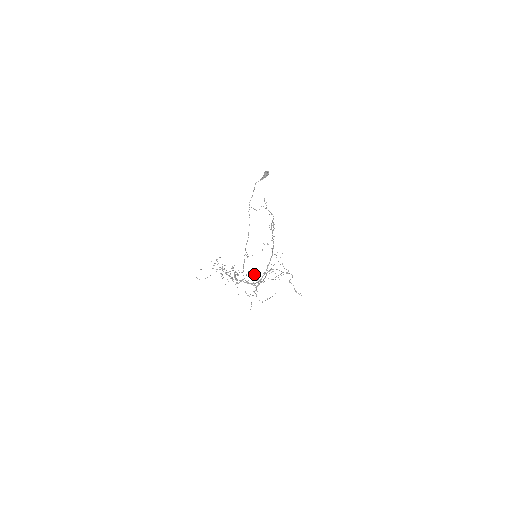
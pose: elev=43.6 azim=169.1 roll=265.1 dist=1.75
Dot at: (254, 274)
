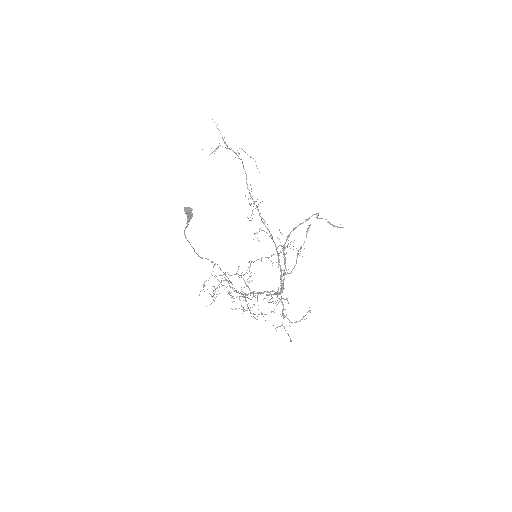
Dot at: (268, 257)
